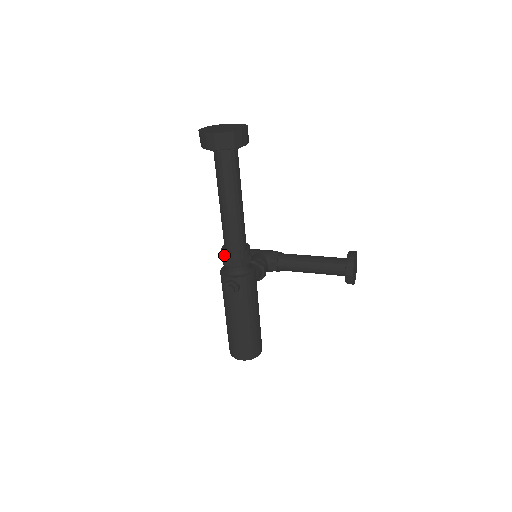
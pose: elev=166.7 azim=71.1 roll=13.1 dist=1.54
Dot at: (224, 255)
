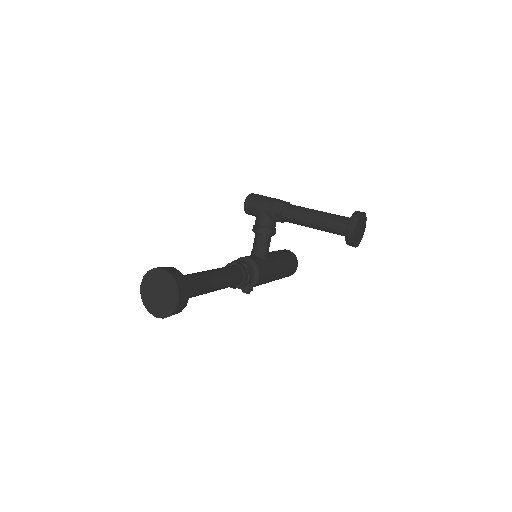
Dot at: occluded
